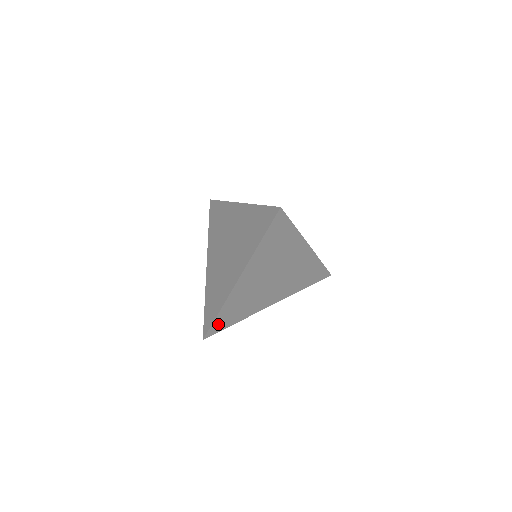
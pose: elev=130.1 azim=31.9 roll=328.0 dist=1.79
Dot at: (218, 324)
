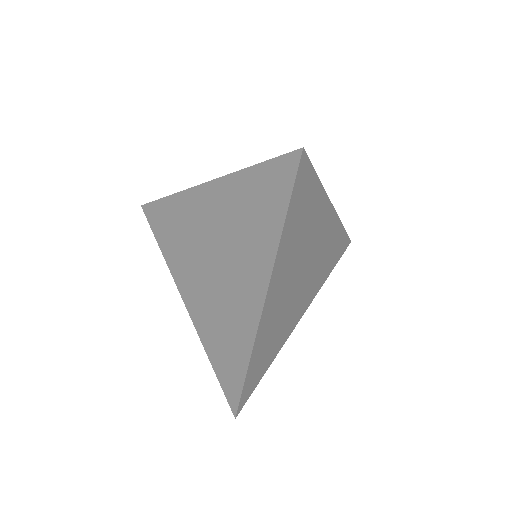
Dot at: (249, 383)
